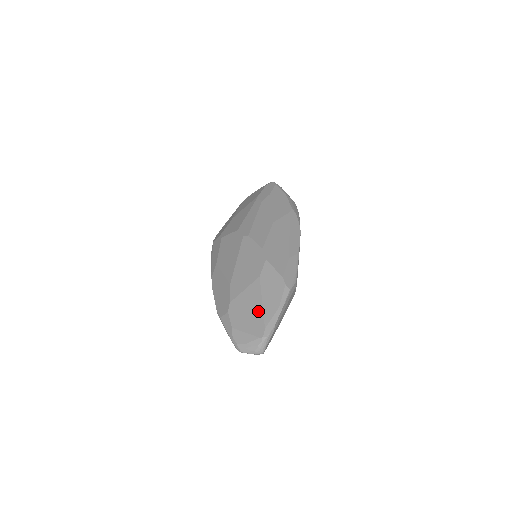
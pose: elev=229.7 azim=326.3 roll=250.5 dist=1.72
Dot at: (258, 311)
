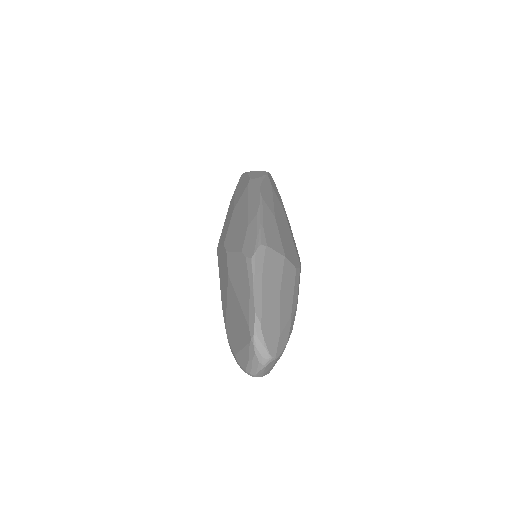
Dot at: (239, 313)
